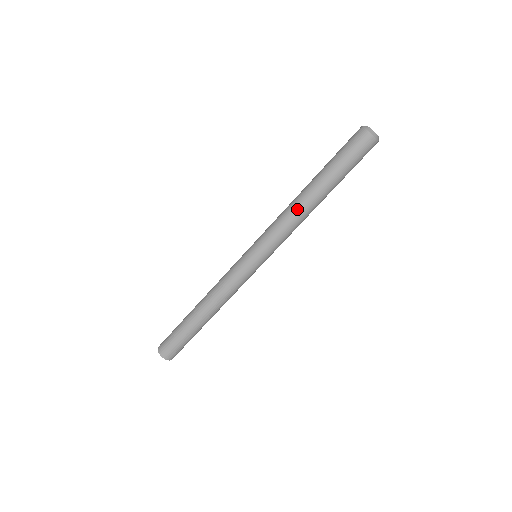
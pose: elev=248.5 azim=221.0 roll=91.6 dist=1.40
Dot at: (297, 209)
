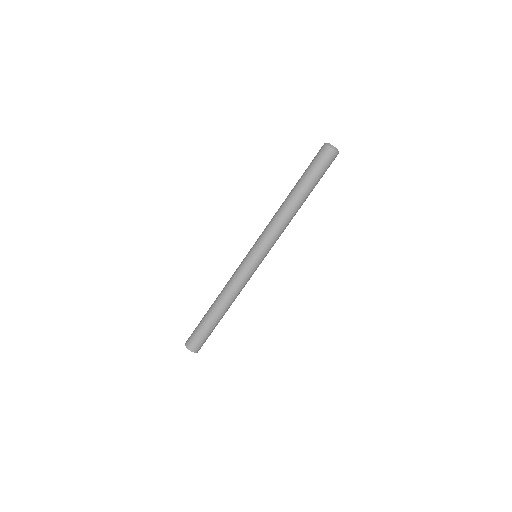
Dot at: (288, 217)
